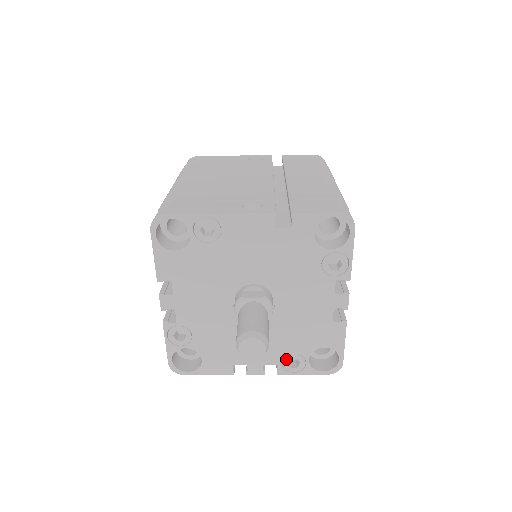
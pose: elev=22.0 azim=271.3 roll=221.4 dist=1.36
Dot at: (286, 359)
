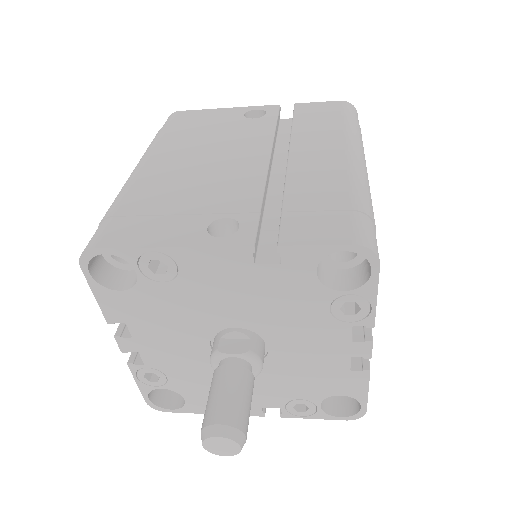
Dot at: (290, 404)
